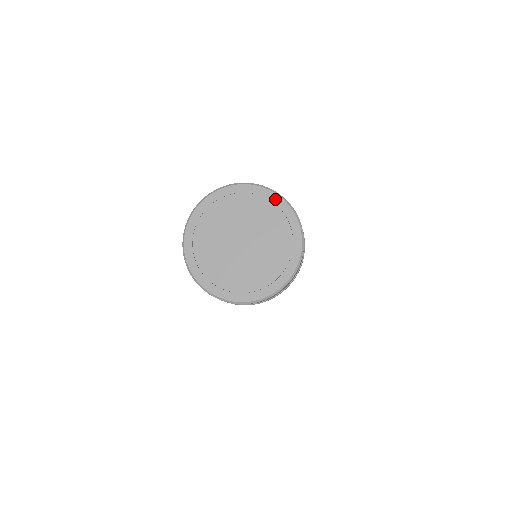
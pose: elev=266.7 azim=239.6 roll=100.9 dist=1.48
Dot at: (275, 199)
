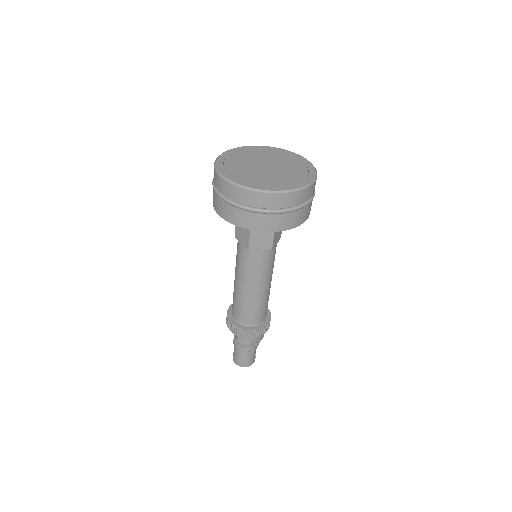
Dot at: (266, 148)
